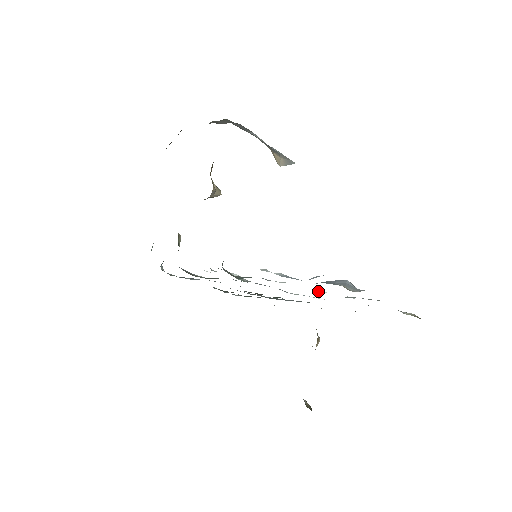
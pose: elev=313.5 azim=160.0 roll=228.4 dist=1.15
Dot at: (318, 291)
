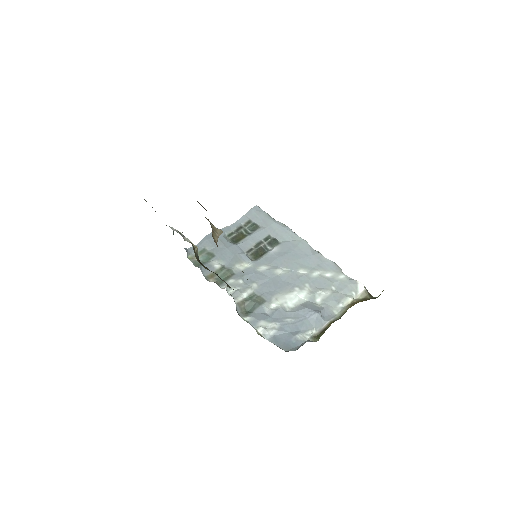
Dot at: (300, 296)
